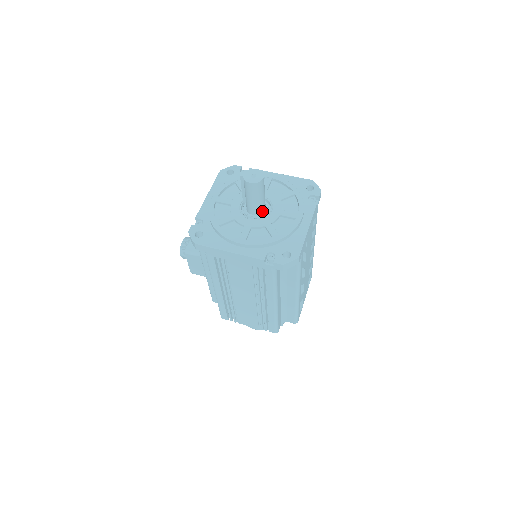
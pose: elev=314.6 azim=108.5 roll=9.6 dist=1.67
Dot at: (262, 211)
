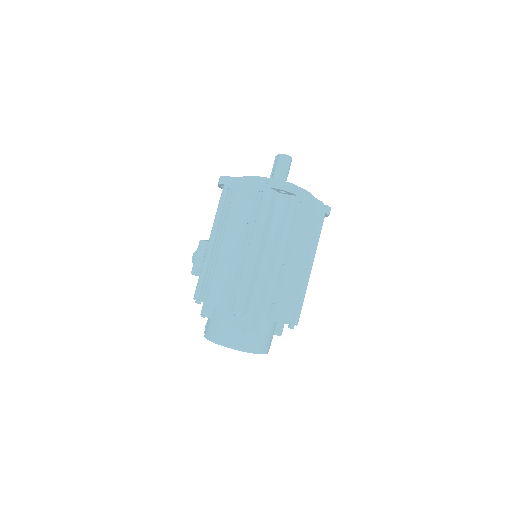
Dot at: occluded
